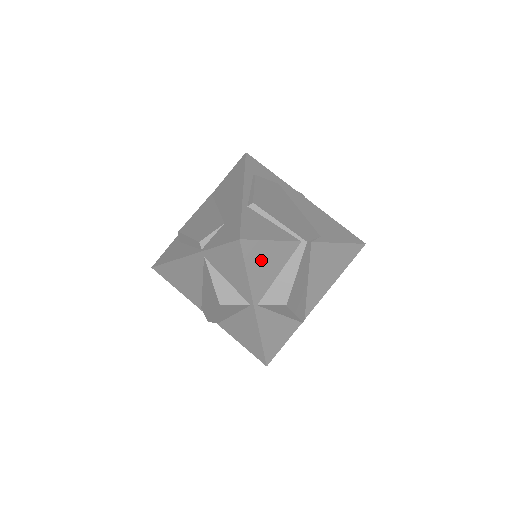
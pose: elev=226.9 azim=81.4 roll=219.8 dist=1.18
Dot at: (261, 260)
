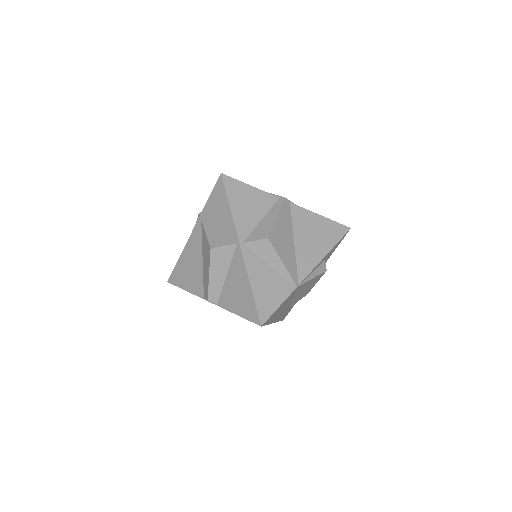
Dot at: (242, 199)
